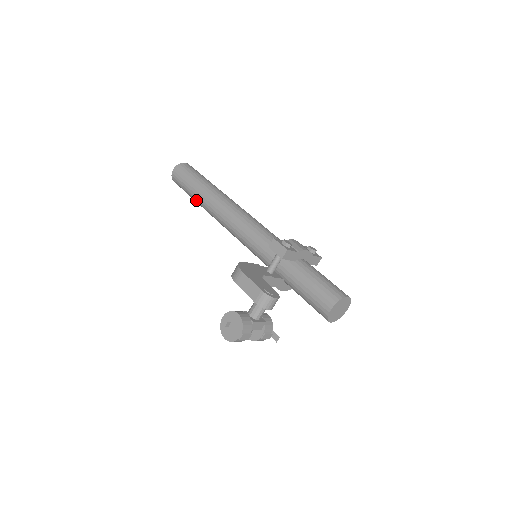
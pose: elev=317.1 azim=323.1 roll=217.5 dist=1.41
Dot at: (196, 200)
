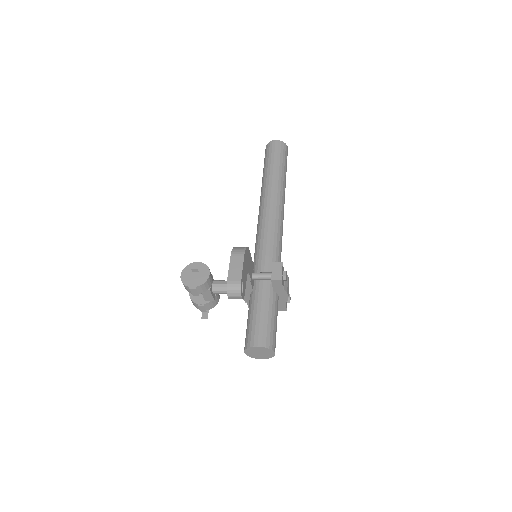
Dot at: (265, 175)
